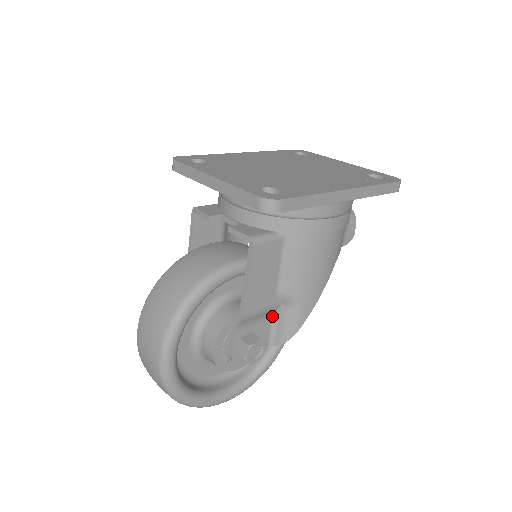
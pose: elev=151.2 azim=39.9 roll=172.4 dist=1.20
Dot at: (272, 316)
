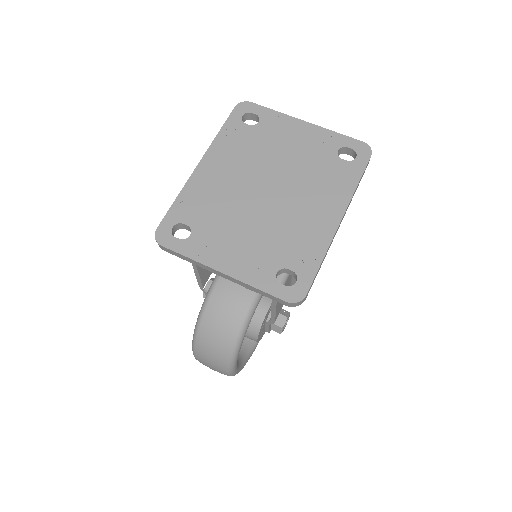
Dot at: occluded
